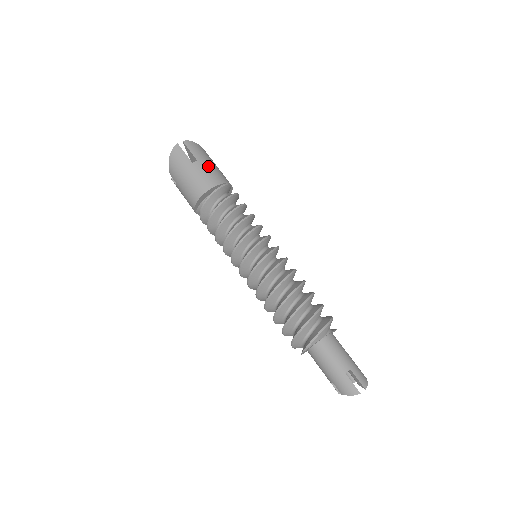
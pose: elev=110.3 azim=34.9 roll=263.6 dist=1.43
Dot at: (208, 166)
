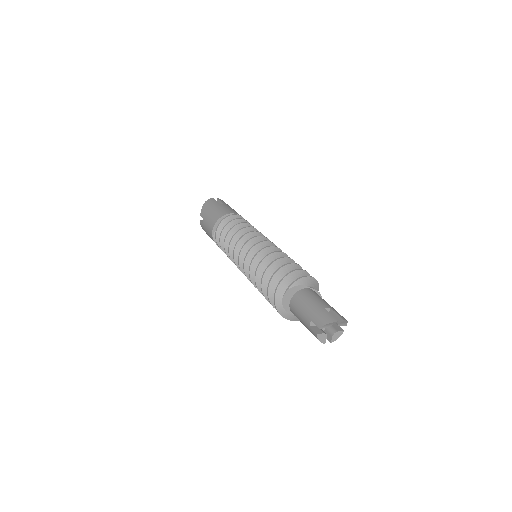
Dot at: occluded
